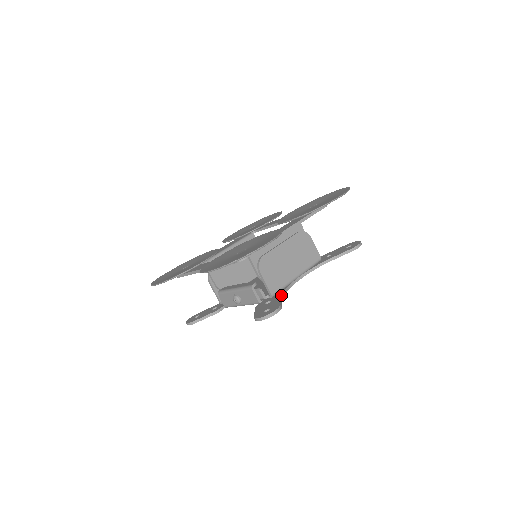
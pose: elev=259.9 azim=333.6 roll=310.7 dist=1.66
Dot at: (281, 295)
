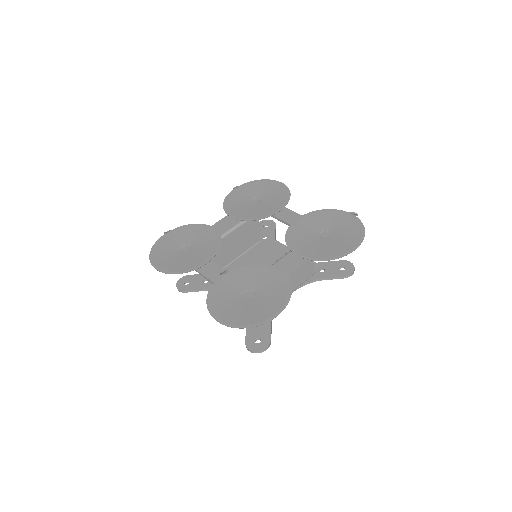
Dot at: occluded
